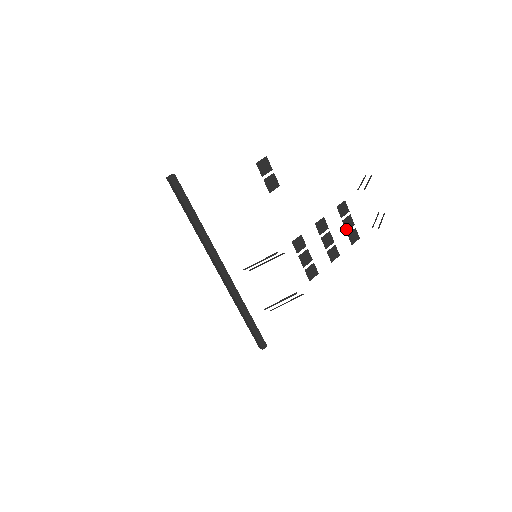
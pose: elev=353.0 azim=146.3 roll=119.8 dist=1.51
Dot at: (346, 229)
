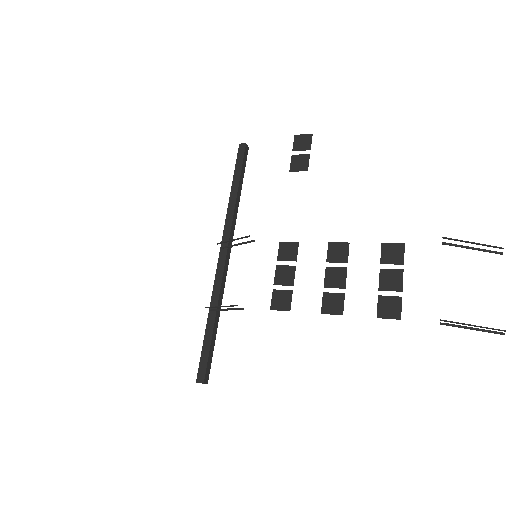
Dot at: (381, 286)
